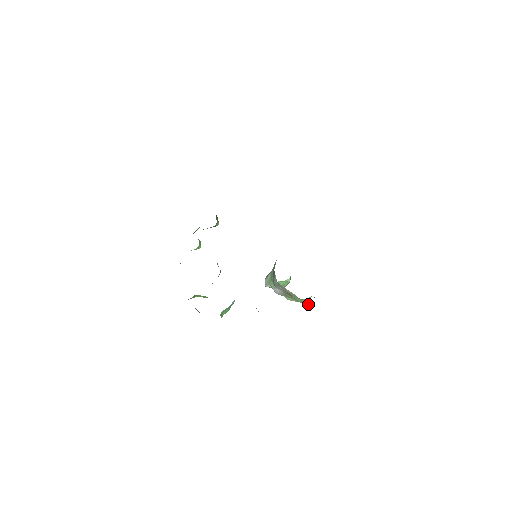
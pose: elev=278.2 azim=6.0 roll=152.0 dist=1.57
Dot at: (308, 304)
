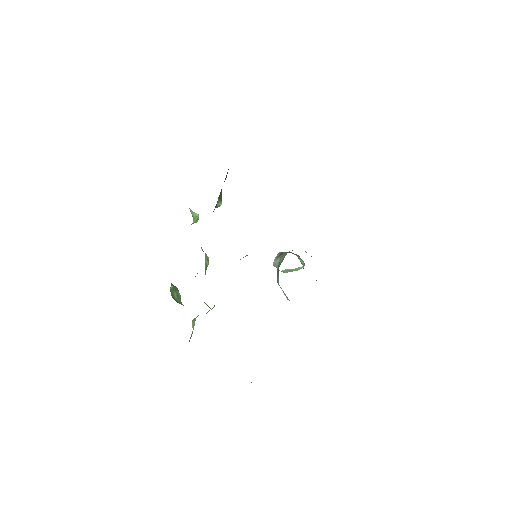
Dot at: occluded
